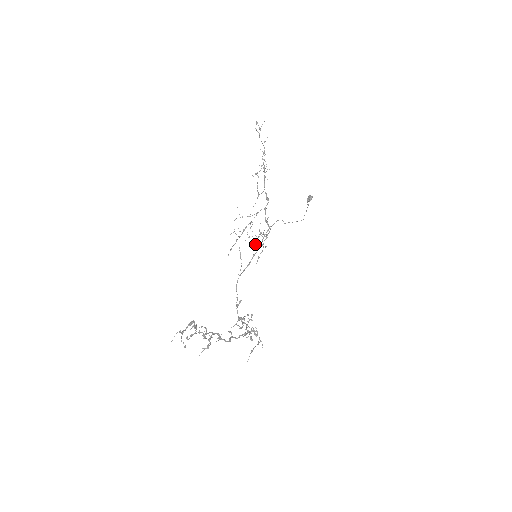
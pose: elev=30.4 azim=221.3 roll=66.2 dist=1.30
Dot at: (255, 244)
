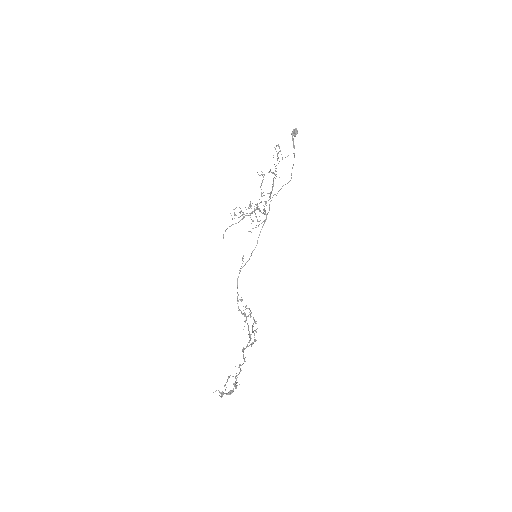
Dot at: occluded
